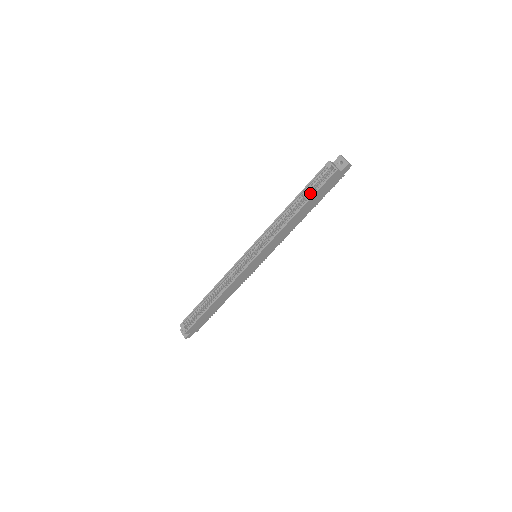
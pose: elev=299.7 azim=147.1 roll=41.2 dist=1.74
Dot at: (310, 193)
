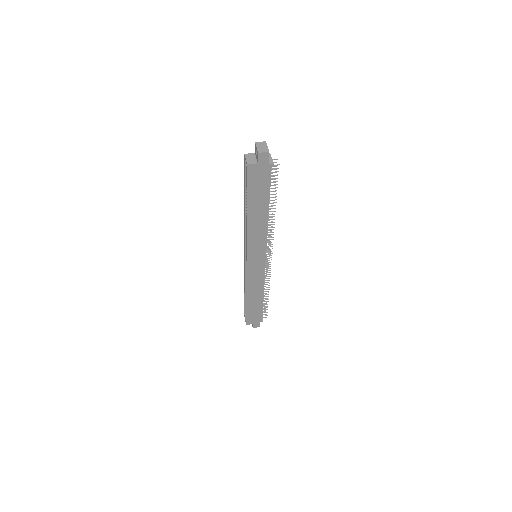
Dot at: occluded
